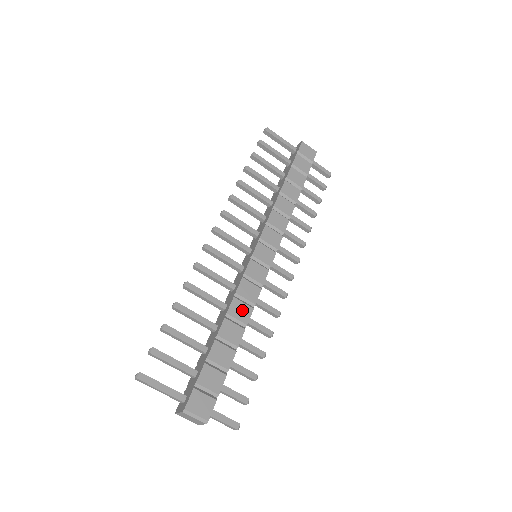
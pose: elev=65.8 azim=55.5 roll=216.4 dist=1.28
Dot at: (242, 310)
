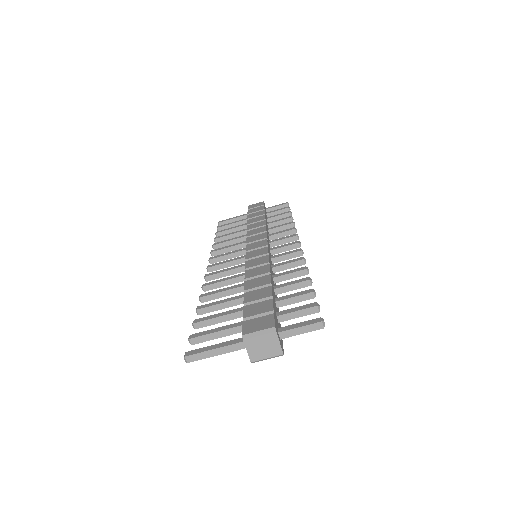
Dot at: (258, 270)
